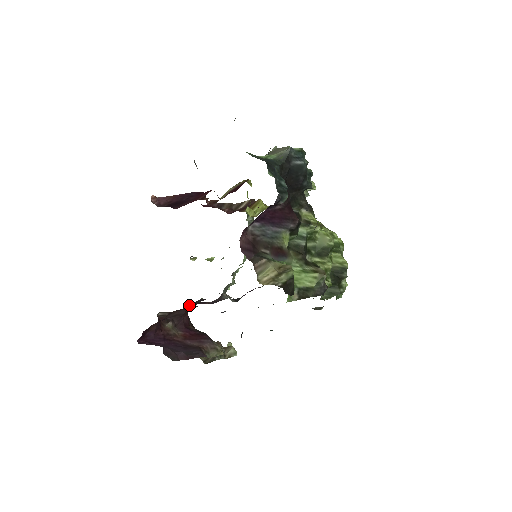
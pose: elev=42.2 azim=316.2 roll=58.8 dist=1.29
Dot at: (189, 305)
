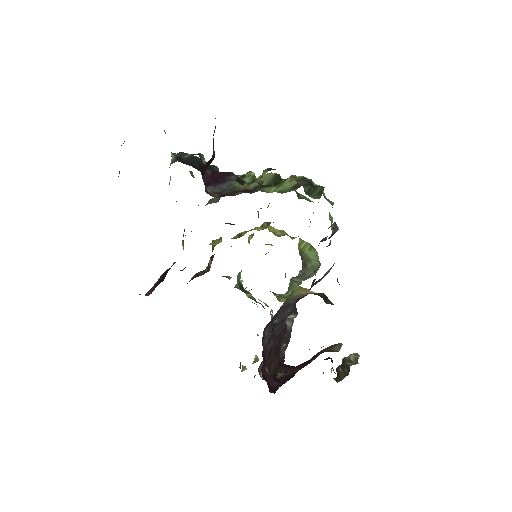
Dot at: occluded
